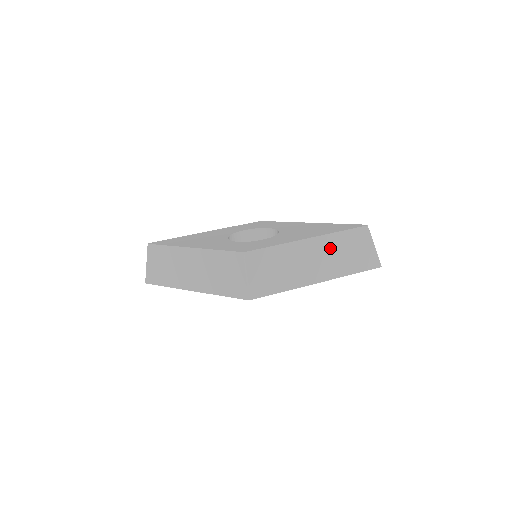
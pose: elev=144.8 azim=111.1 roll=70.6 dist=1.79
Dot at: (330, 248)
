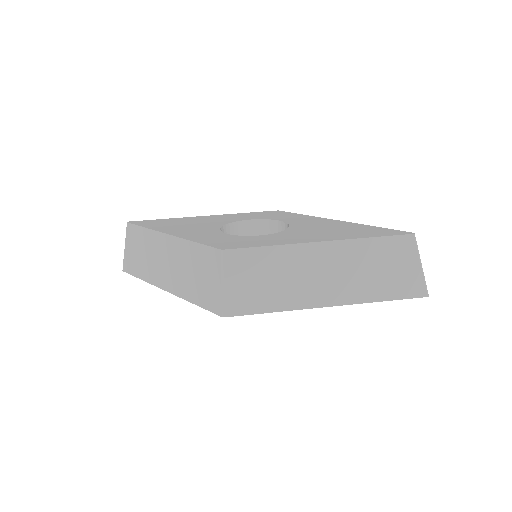
Dot at: (352, 260)
